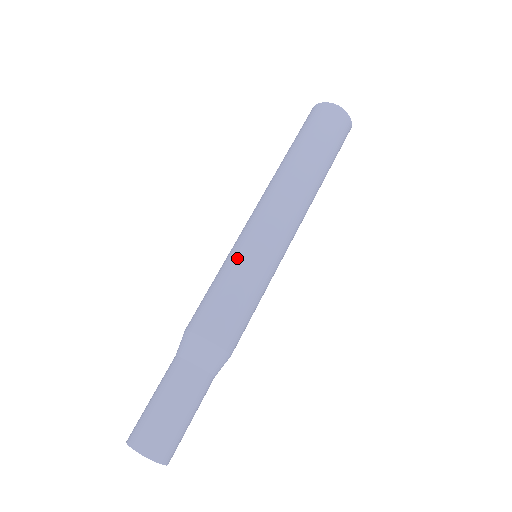
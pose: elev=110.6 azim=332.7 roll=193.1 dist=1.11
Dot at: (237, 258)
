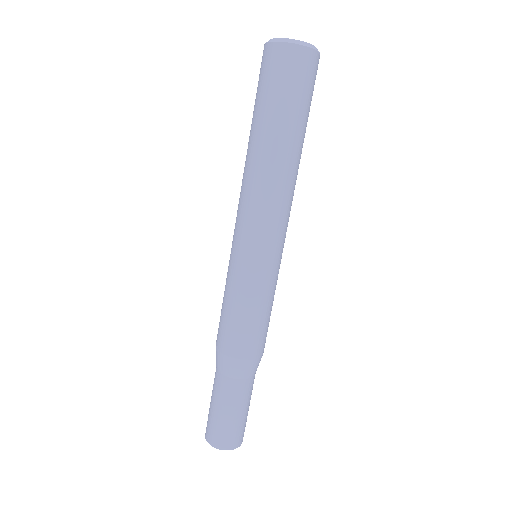
Dot at: (238, 277)
